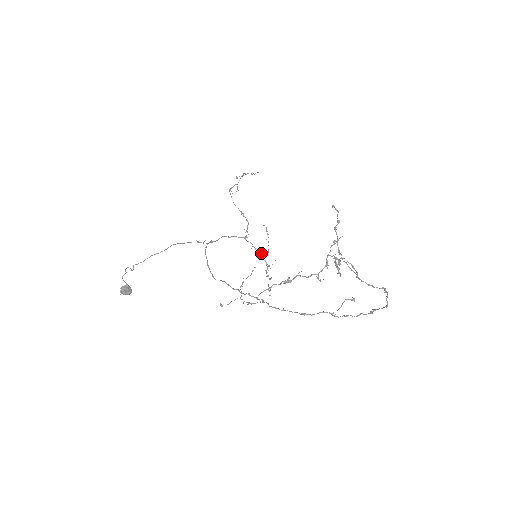
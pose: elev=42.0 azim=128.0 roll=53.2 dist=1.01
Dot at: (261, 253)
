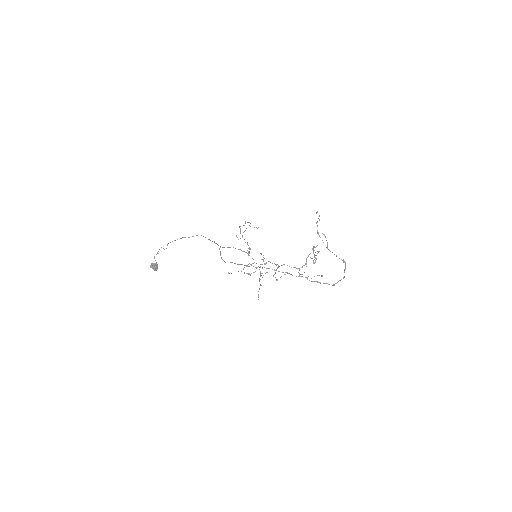
Dot at: occluded
